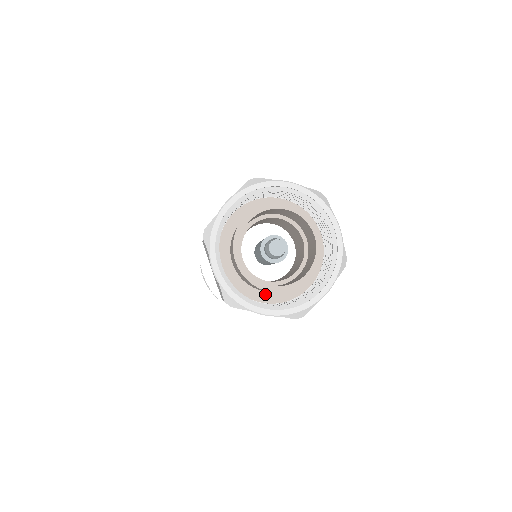
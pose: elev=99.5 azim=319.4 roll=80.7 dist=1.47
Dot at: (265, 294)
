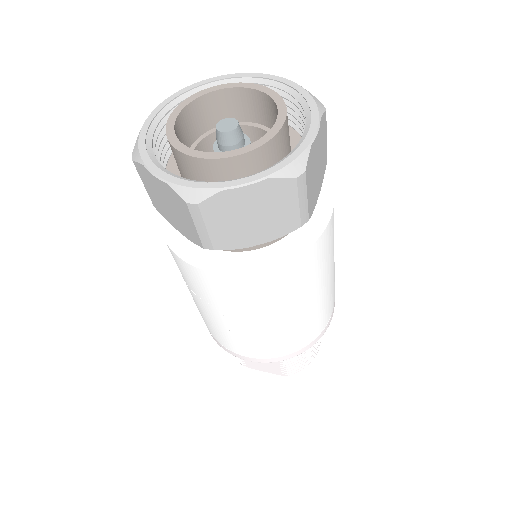
Dot at: occluded
